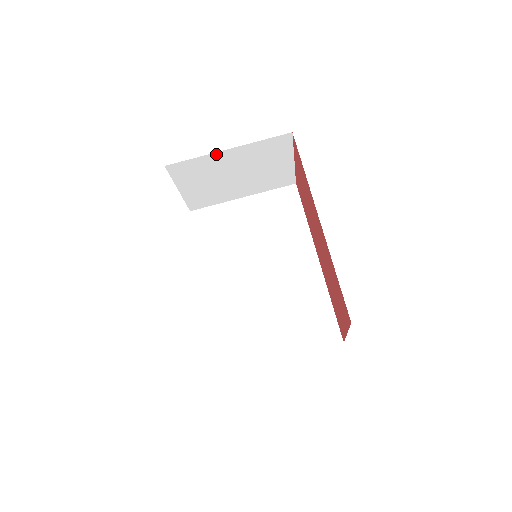
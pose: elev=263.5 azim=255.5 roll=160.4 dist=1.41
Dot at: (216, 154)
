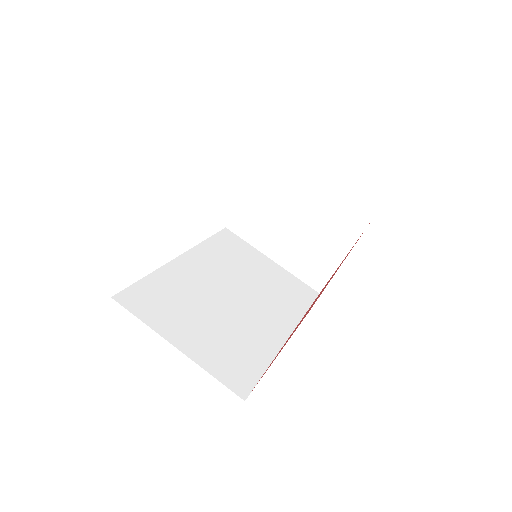
Dot at: (304, 183)
